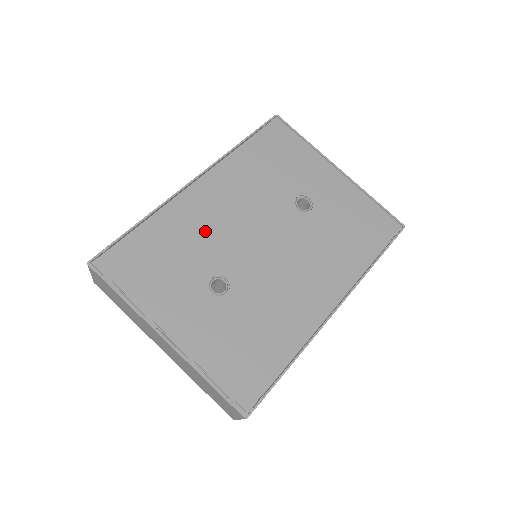
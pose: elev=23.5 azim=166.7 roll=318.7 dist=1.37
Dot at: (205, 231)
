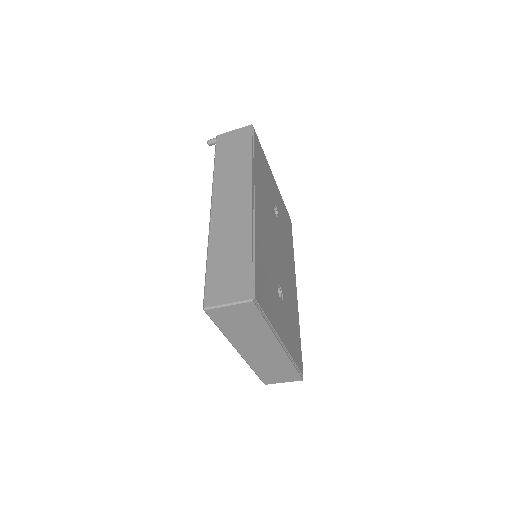
Dot at: (268, 248)
